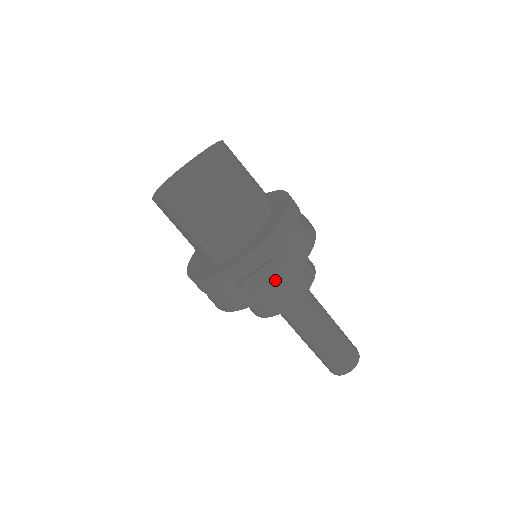
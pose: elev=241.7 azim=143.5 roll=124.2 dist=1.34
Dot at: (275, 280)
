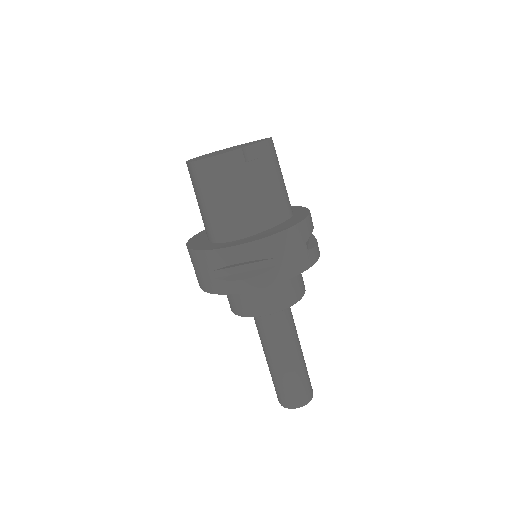
Dot at: (253, 281)
